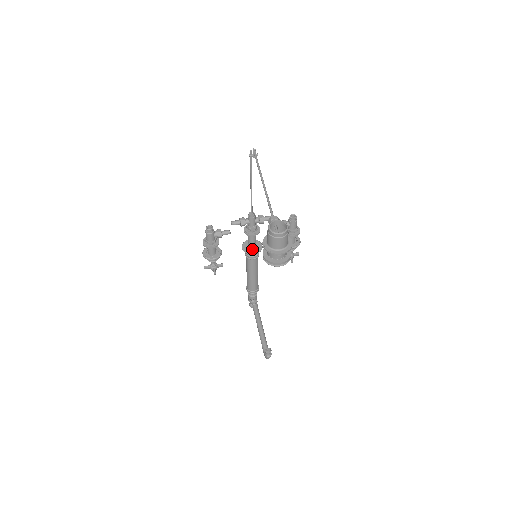
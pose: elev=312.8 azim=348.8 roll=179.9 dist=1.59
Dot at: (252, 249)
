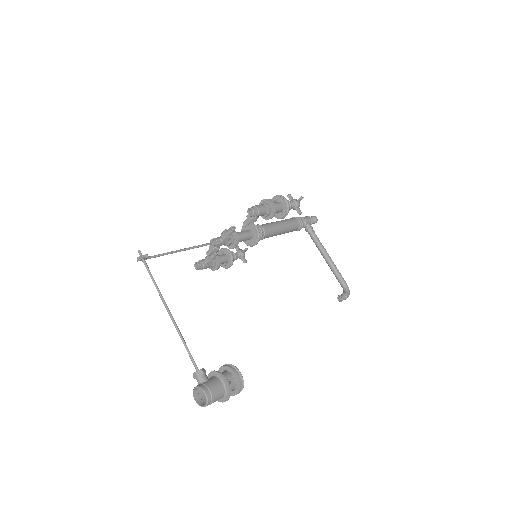
Dot at: (251, 239)
